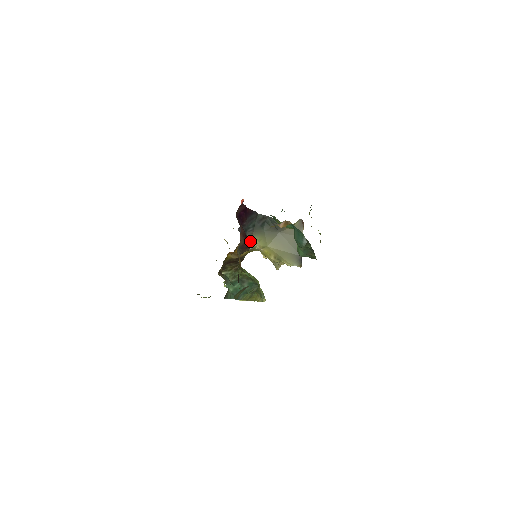
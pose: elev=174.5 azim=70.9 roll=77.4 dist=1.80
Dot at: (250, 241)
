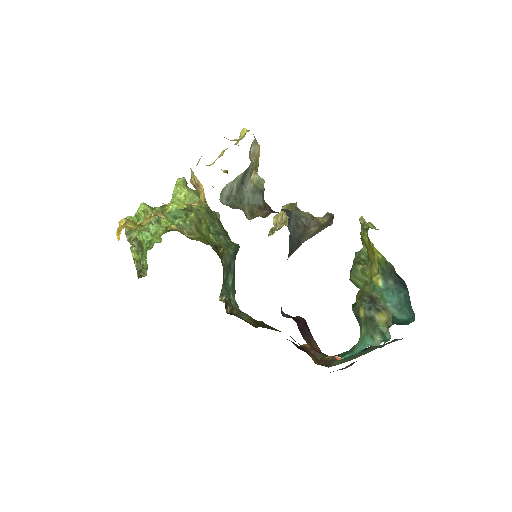
Dot at: occluded
